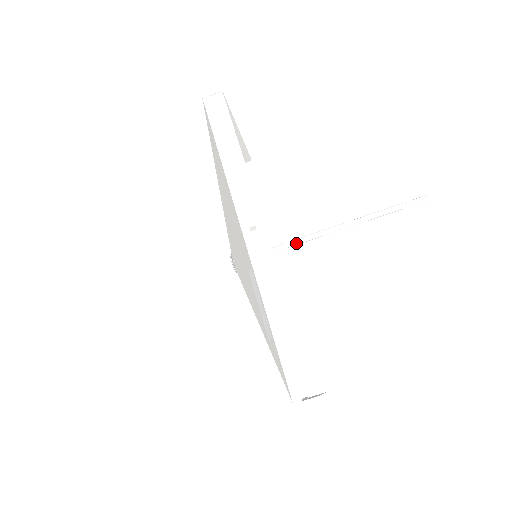
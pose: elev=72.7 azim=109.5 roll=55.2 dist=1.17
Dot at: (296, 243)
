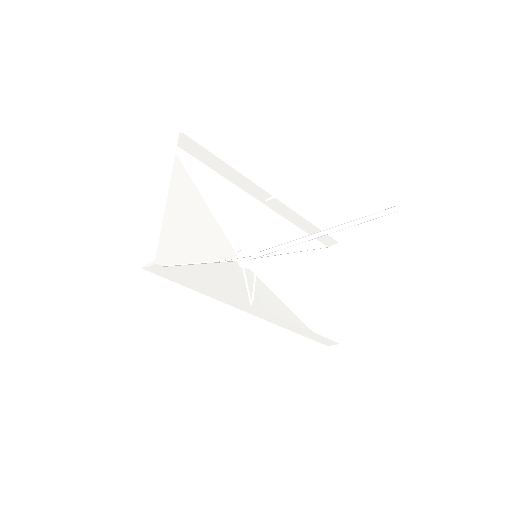
Dot at: occluded
